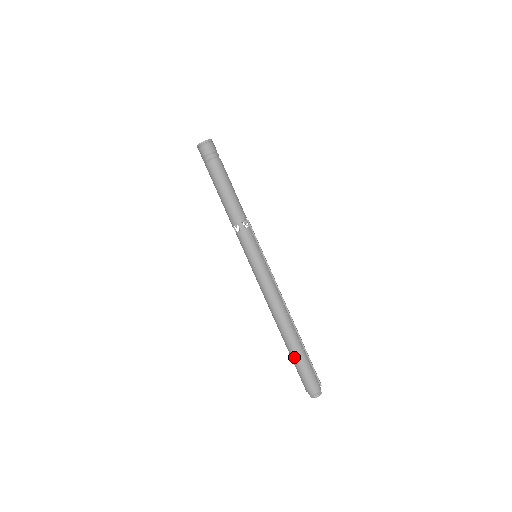
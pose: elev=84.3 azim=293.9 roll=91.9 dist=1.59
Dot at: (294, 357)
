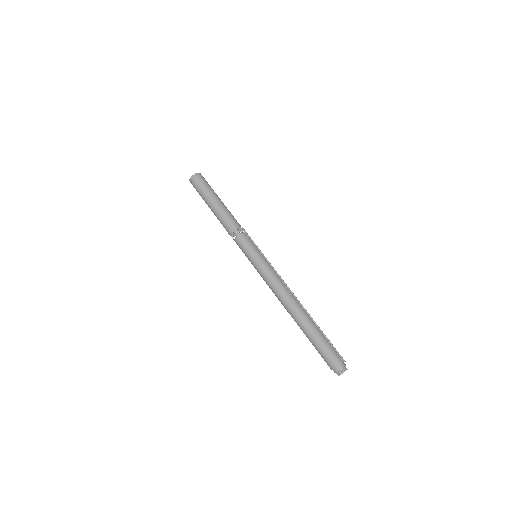
Dot at: (311, 338)
